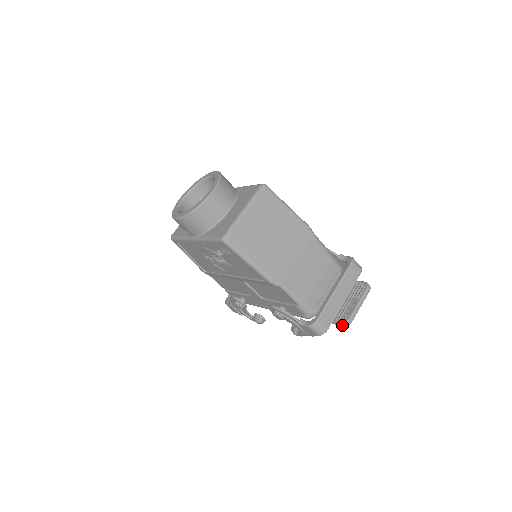
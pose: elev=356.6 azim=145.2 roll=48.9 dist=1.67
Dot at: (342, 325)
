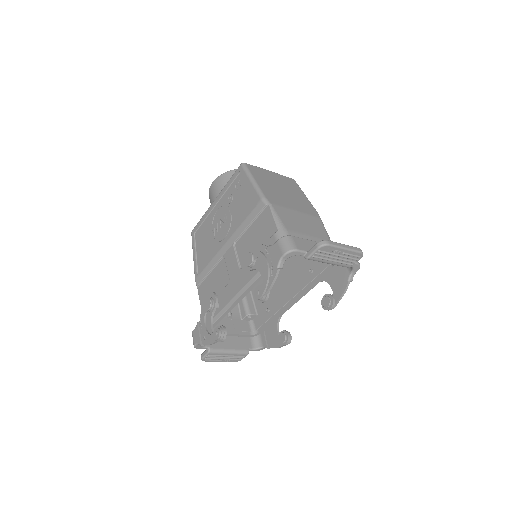
Dot at: (316, 245)
